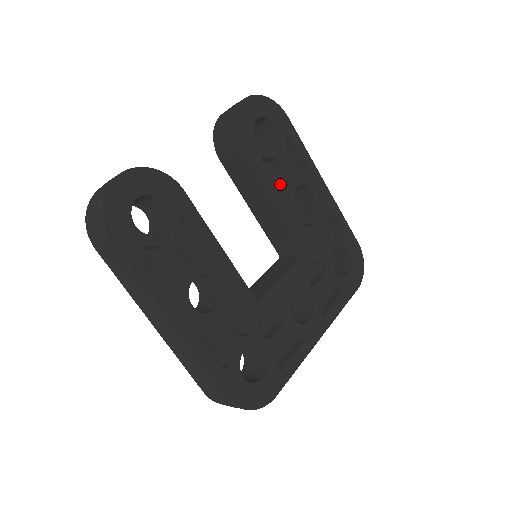
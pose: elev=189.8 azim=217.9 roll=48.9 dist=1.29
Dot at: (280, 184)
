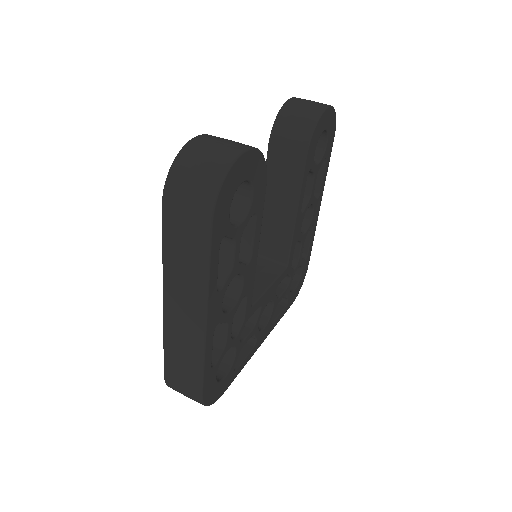
Dot at: occluded
